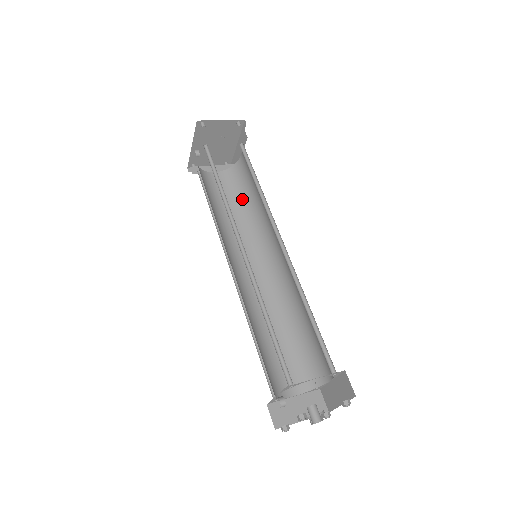
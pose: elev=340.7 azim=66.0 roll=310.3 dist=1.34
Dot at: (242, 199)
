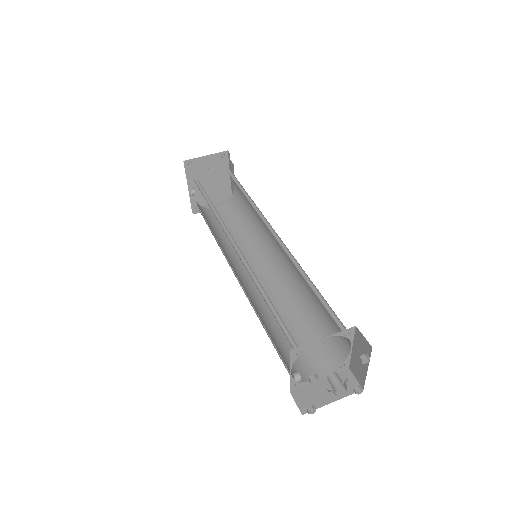
Dot at: (243, 220)
